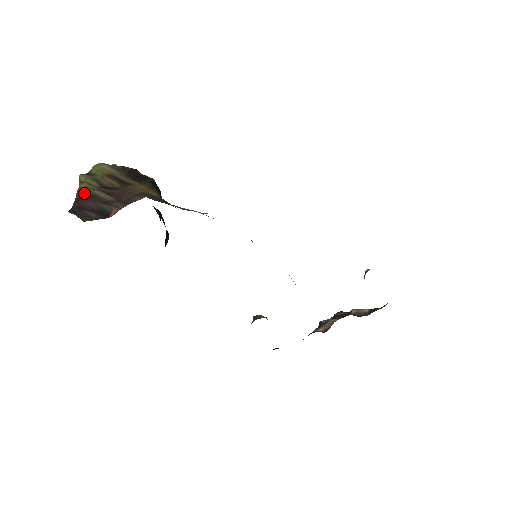
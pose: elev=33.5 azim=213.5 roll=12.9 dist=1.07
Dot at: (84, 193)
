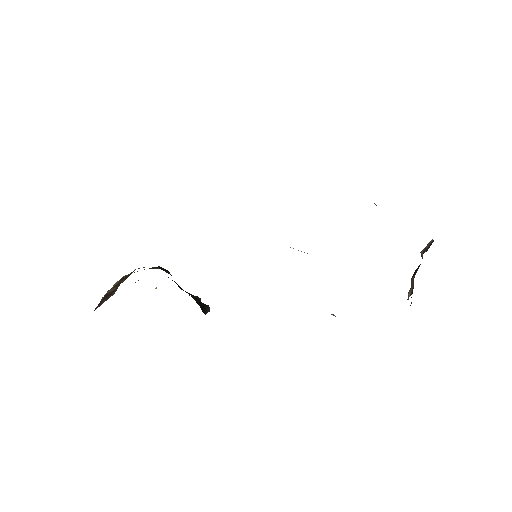
Dot at: occluded
